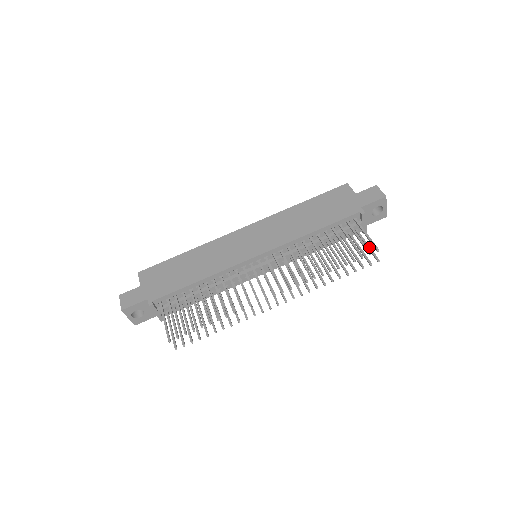
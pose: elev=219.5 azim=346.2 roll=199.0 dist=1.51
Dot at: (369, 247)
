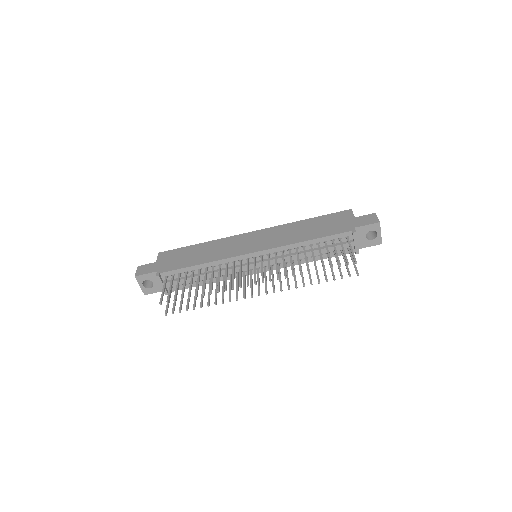
Dot at: (354, 263)
